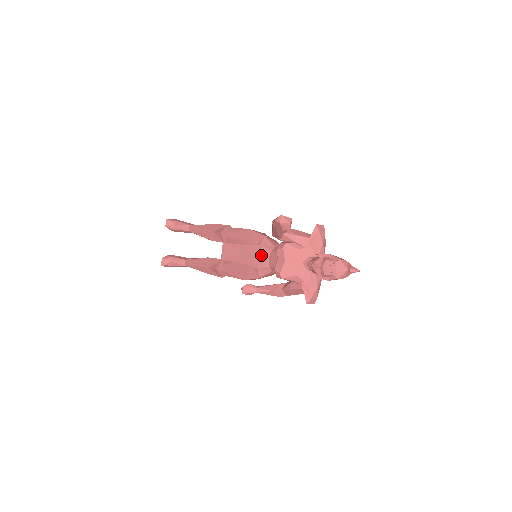
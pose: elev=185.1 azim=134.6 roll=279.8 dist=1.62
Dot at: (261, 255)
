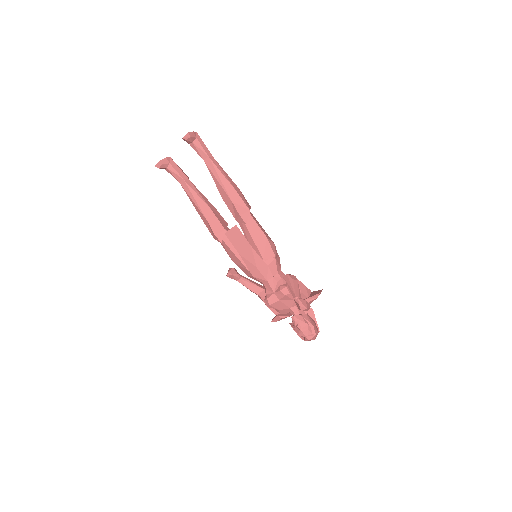
Dot at: (263, 273)
